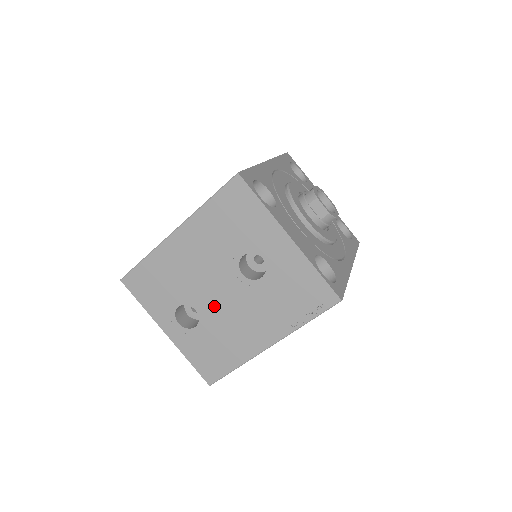
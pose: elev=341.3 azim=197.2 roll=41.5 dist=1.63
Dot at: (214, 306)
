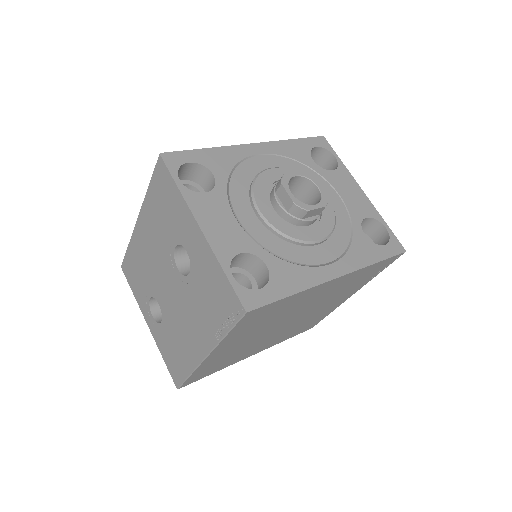
Dot at: (167, 302)
